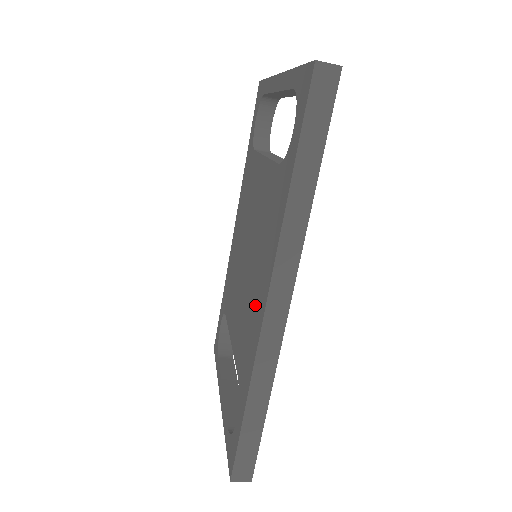
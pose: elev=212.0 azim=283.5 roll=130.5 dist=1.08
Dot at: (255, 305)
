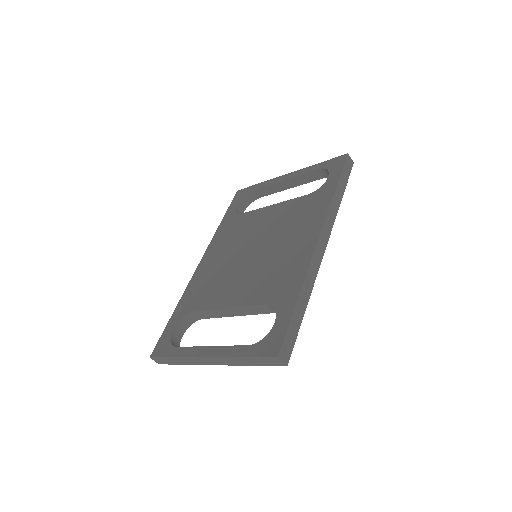
Dot at: (293, 253)
